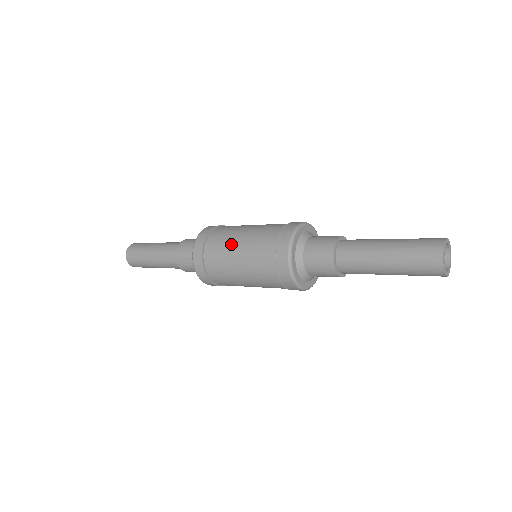
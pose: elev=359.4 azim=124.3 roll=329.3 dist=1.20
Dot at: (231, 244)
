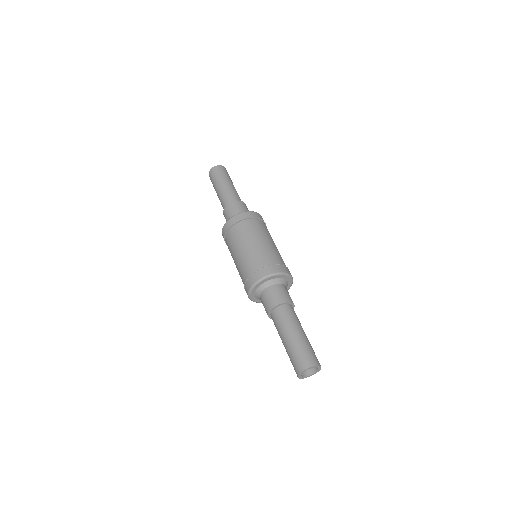
Dot at: (246, 240)
